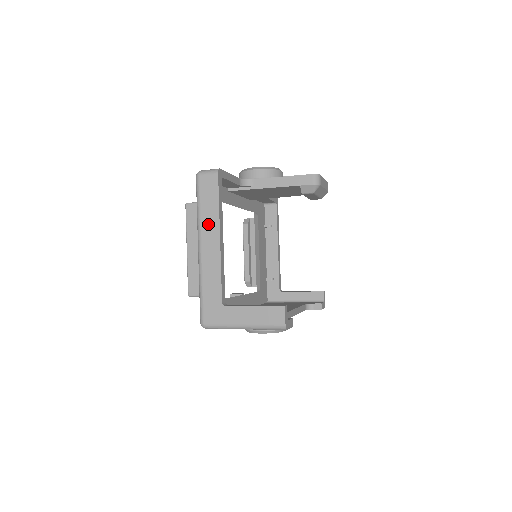
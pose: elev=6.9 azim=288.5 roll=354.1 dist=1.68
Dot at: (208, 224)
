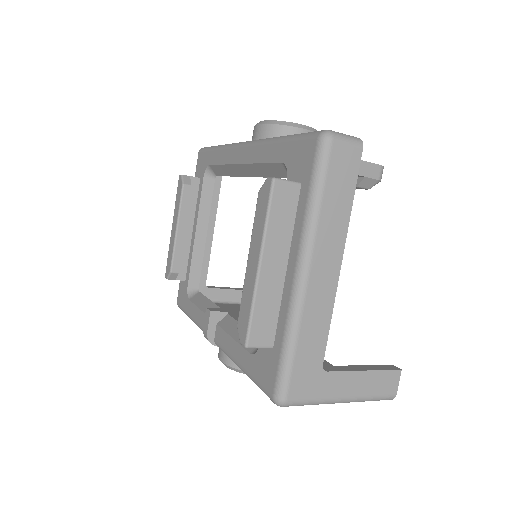
Dot at: (329, 233)
